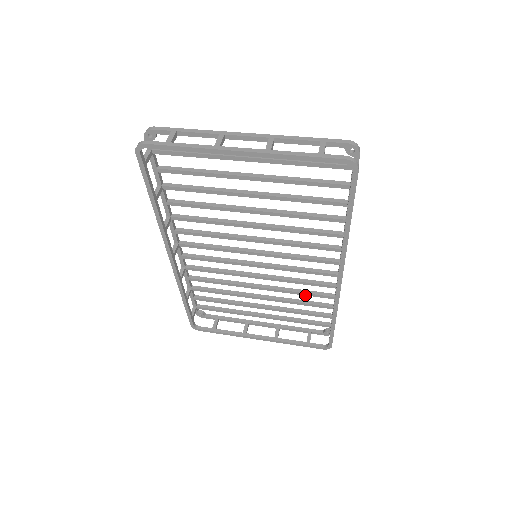
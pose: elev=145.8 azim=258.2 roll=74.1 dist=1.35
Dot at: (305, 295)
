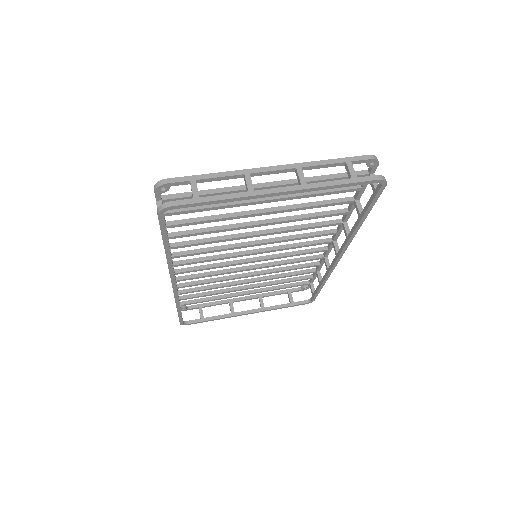
Dot at: occluded
